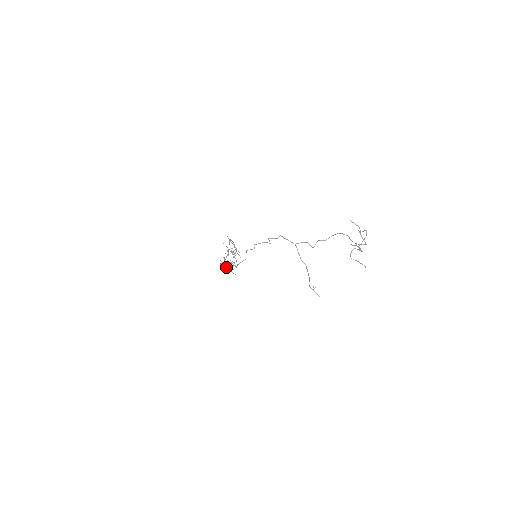
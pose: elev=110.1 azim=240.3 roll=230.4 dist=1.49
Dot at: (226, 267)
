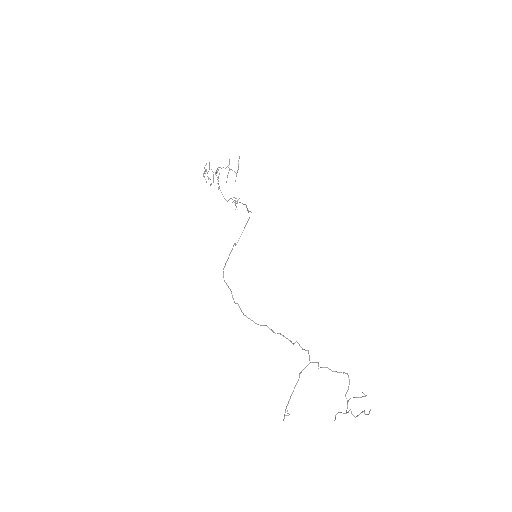
Dot at: (208, 171)
